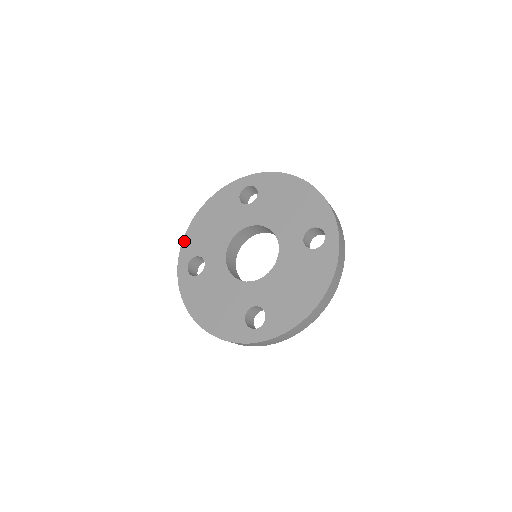
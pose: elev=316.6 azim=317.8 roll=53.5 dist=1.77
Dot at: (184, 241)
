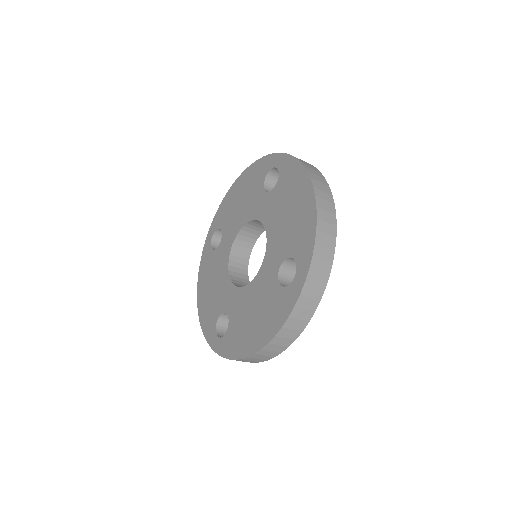
Dot at: (220, 206)
